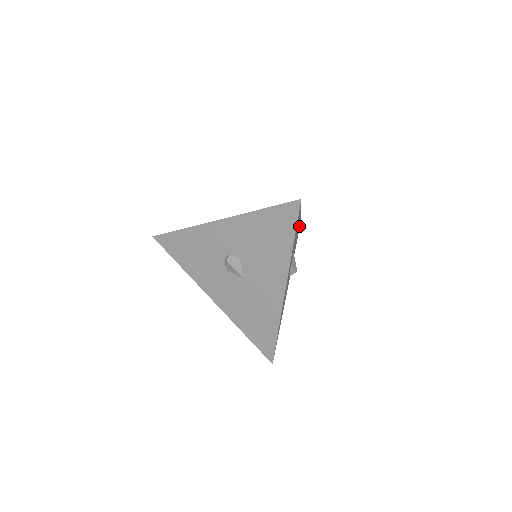
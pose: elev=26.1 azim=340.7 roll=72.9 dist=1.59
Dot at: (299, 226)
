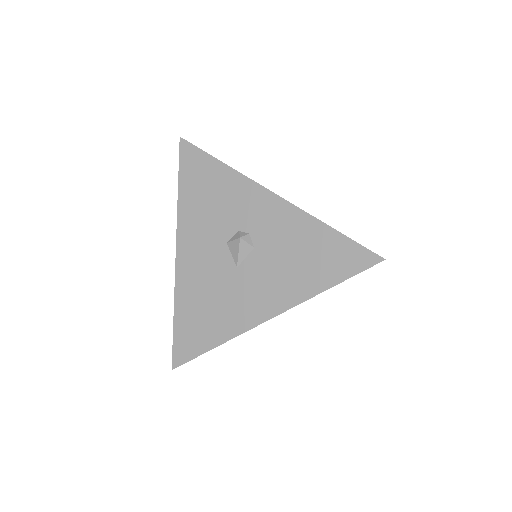
Dot at: occluded
